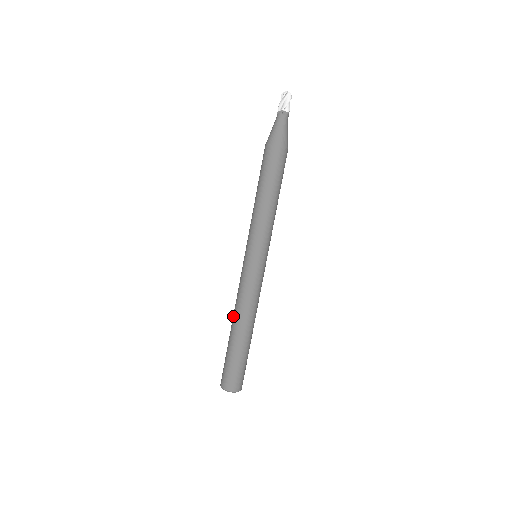
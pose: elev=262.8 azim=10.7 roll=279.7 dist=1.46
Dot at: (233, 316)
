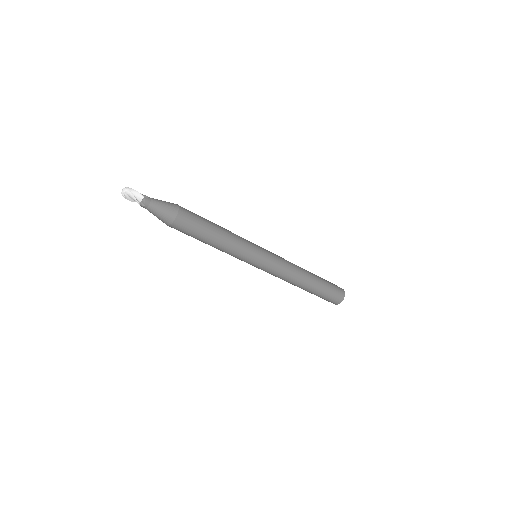
Dot at: occluded
